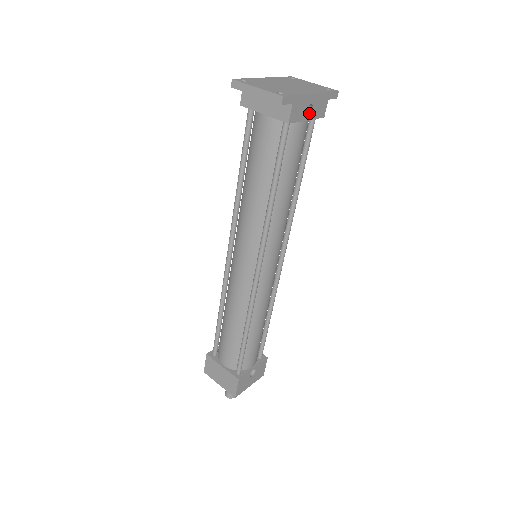
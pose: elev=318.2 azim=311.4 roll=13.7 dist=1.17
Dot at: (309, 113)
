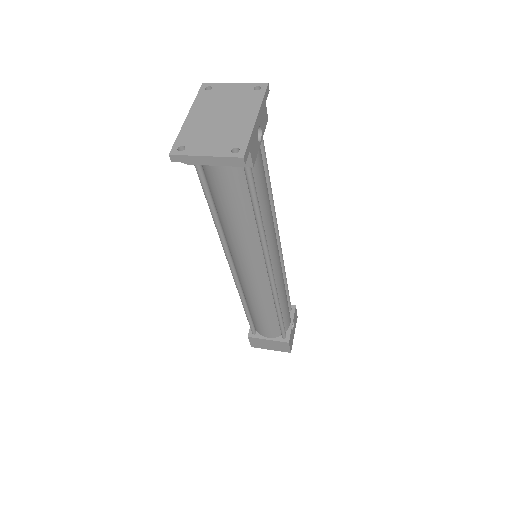
Dot at: (258, 133)
